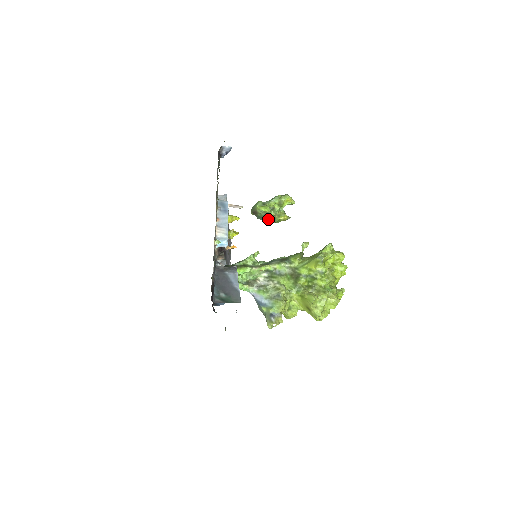
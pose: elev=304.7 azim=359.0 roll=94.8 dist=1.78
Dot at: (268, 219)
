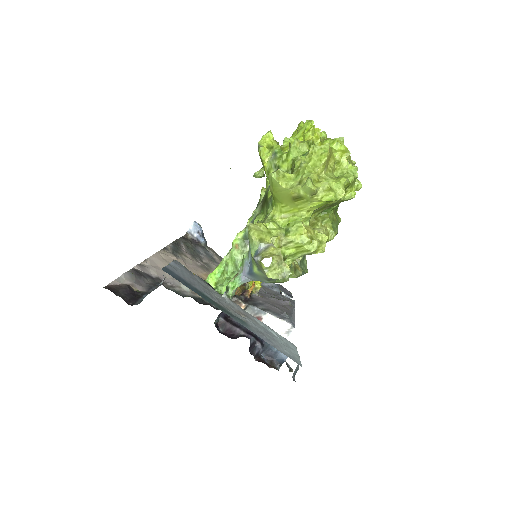
Dot at: occluded
